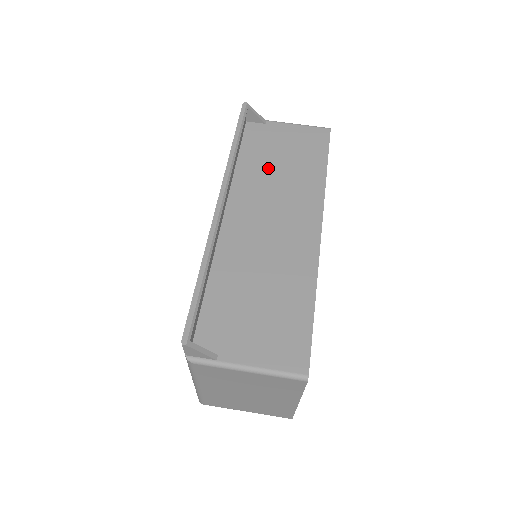
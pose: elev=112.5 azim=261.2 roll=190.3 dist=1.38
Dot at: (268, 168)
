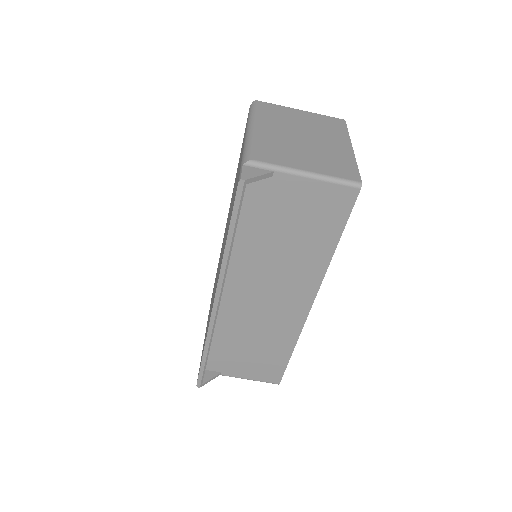
Dot at: (269, 242)
